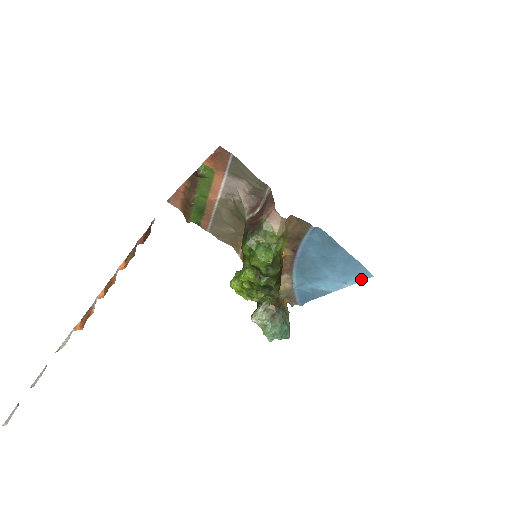
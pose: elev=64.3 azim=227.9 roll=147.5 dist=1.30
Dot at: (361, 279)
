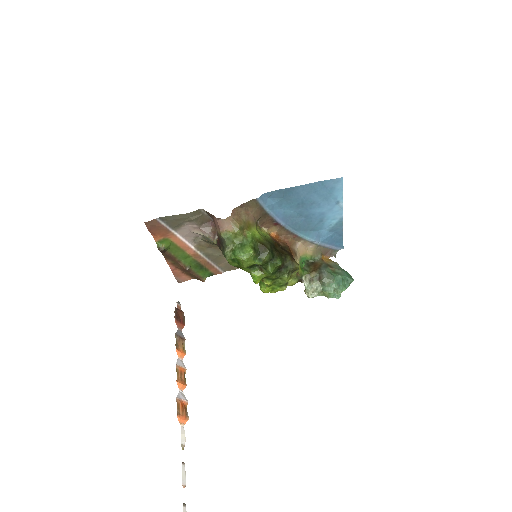
Dot at: (341, 189)
